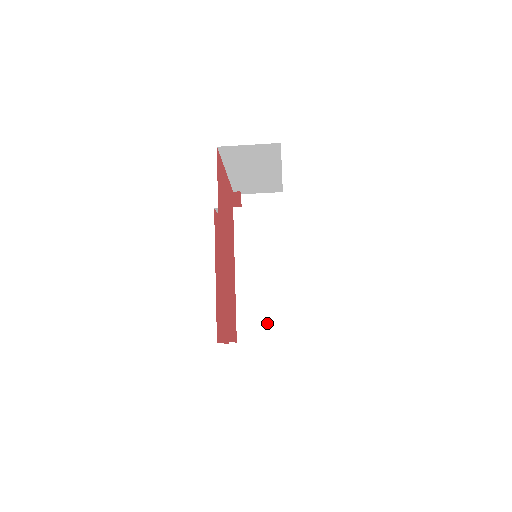
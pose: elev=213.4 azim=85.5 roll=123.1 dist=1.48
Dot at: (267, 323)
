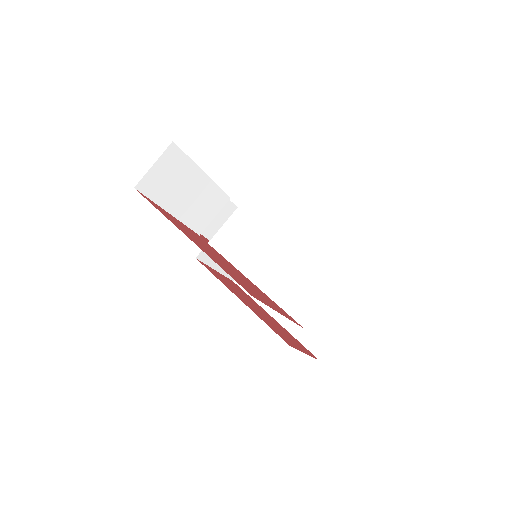
Dot at: (312, 290)
